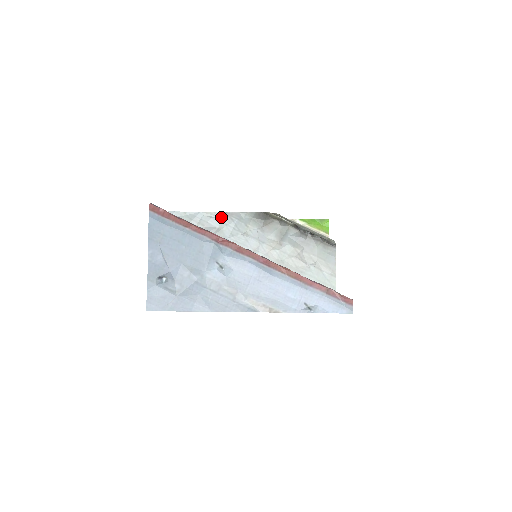
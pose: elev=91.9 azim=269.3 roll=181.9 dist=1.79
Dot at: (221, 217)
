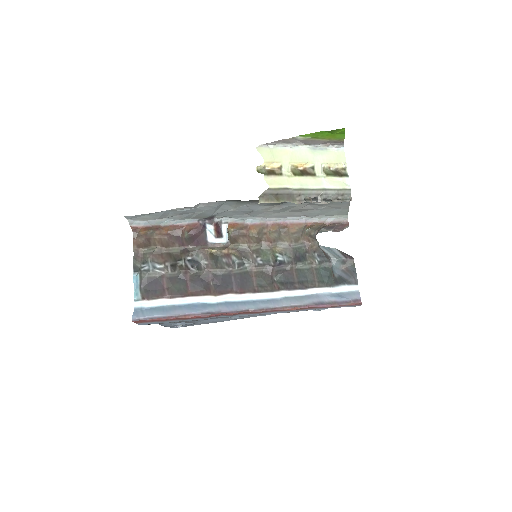
Dot at: (195, 208)
